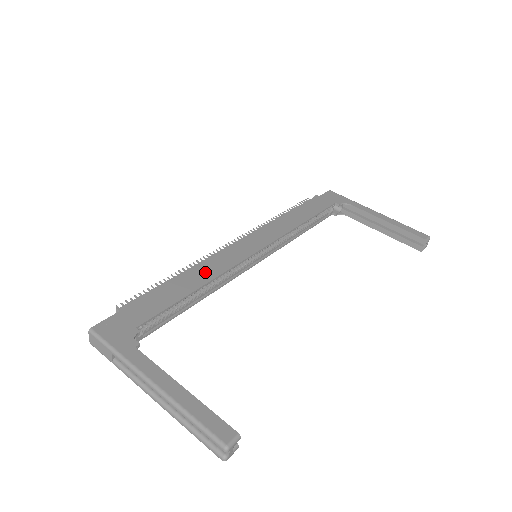
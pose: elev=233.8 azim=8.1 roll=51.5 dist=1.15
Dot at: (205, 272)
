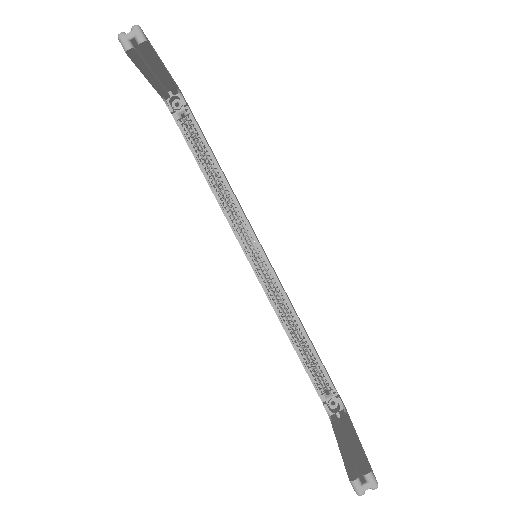
Dot at: occluded
